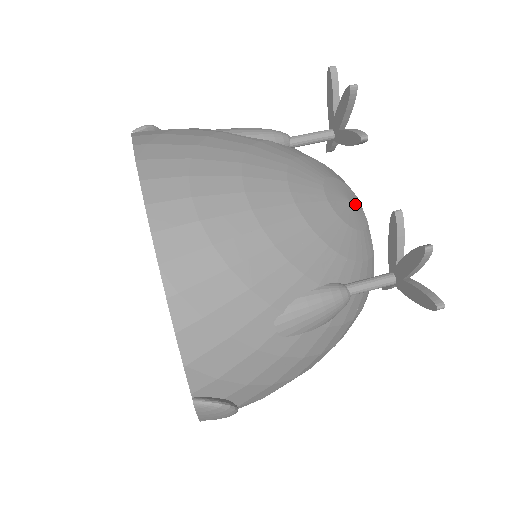
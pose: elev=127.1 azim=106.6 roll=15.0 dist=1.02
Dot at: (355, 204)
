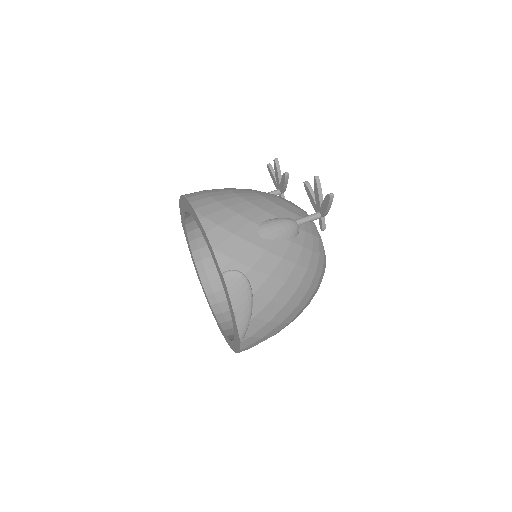
Dot at: occluded
